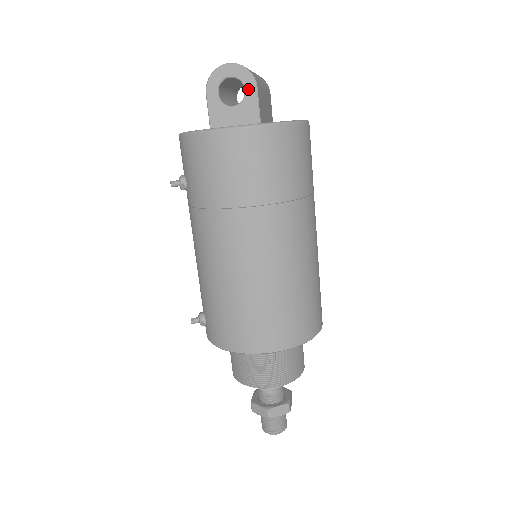
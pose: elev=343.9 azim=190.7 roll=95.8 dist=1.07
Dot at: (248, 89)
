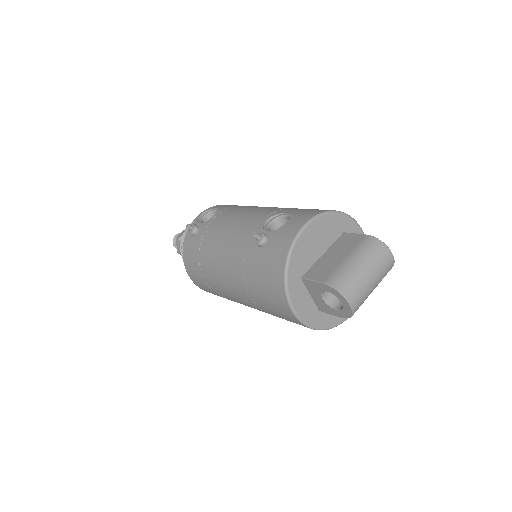
Dot at: (338, 312)
